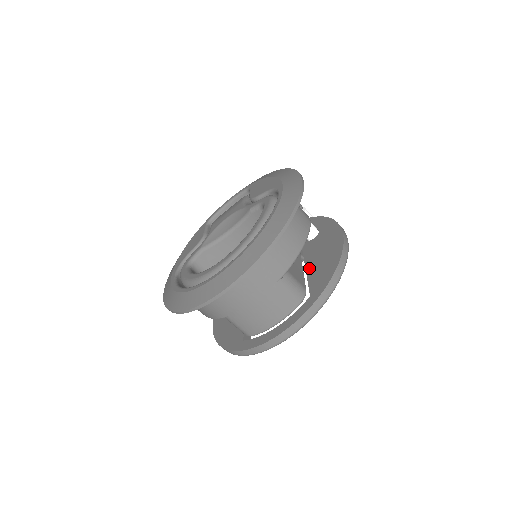
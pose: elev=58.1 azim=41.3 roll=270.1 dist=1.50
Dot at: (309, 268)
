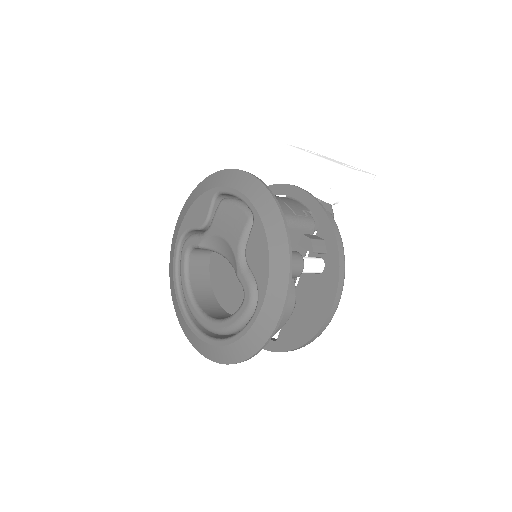
Dot at: occluded
